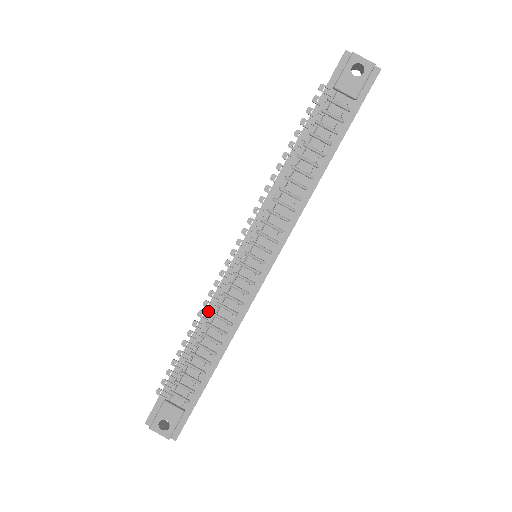
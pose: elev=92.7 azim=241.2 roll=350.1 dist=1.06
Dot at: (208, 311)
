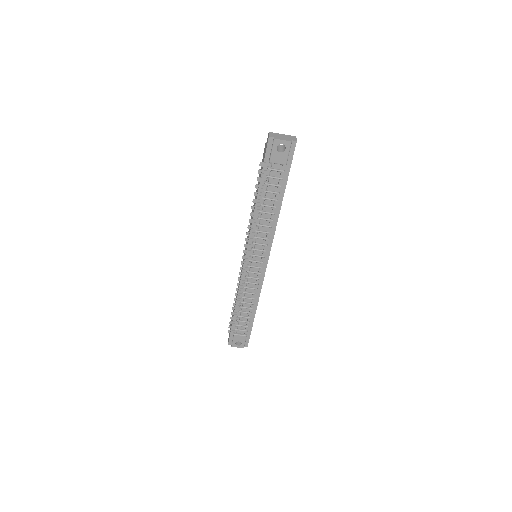
Dot at: (240, 292)
